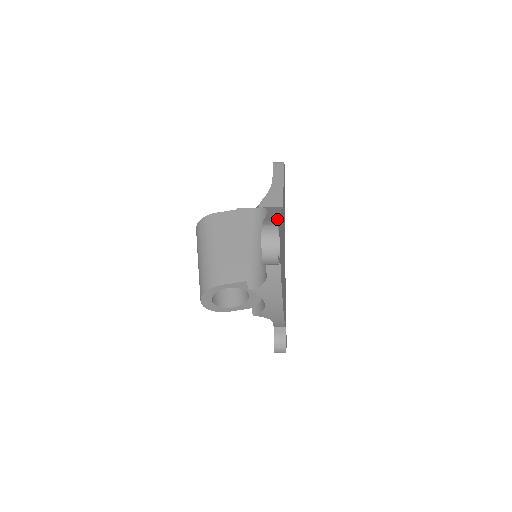
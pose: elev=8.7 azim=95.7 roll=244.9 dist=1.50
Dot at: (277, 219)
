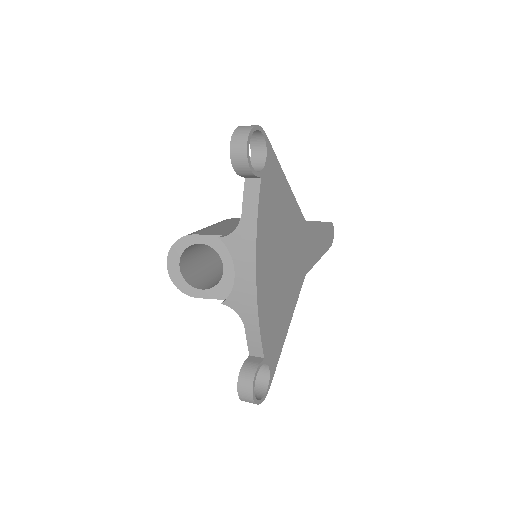
Dot at: (270, 145)
